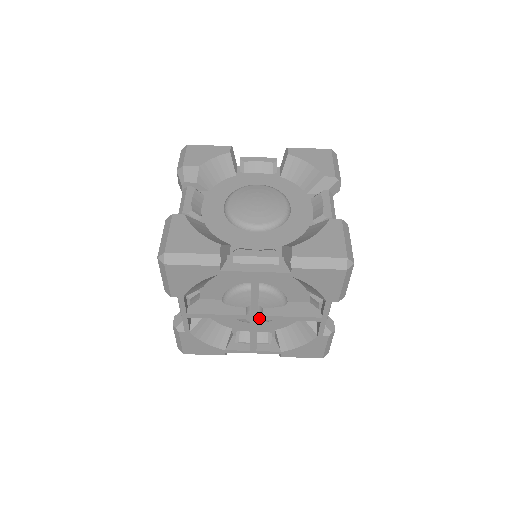
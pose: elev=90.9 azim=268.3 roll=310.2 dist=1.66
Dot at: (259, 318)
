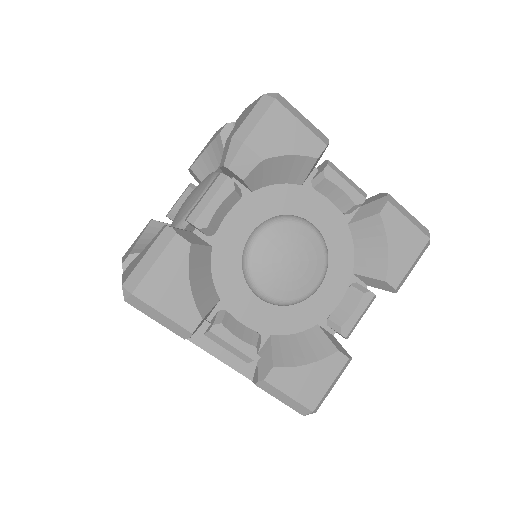
Dot at: occluded
